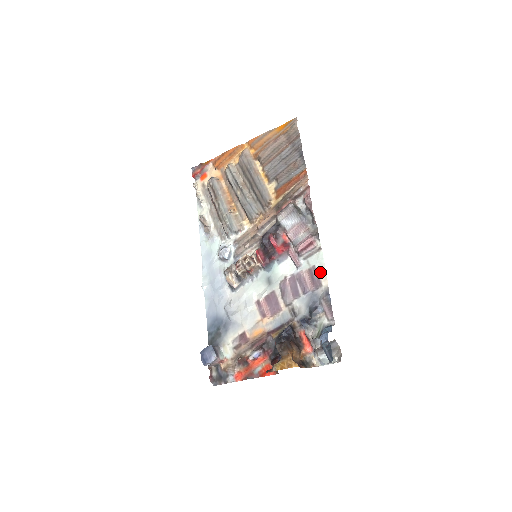
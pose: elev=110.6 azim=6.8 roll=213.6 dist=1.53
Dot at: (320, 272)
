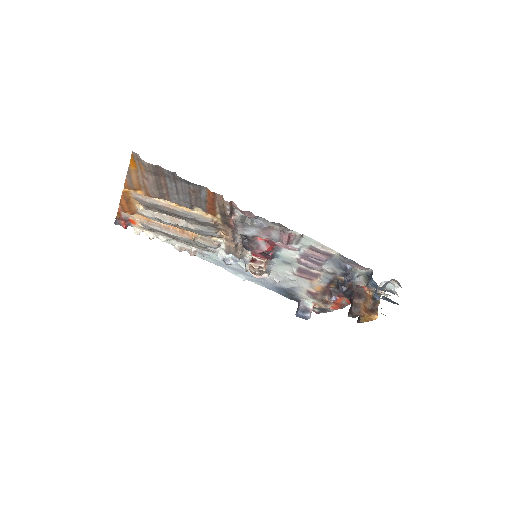
Dot at: (321, 248)
